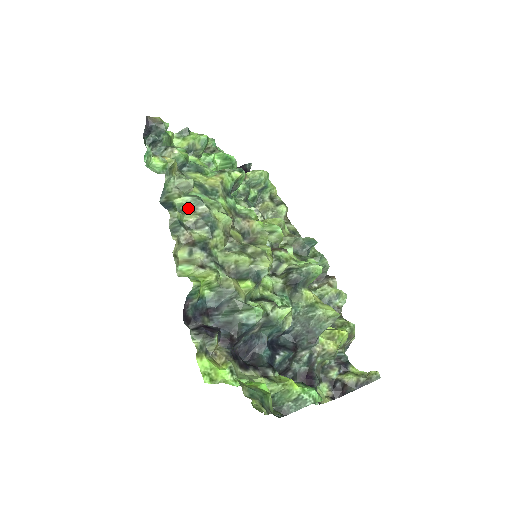
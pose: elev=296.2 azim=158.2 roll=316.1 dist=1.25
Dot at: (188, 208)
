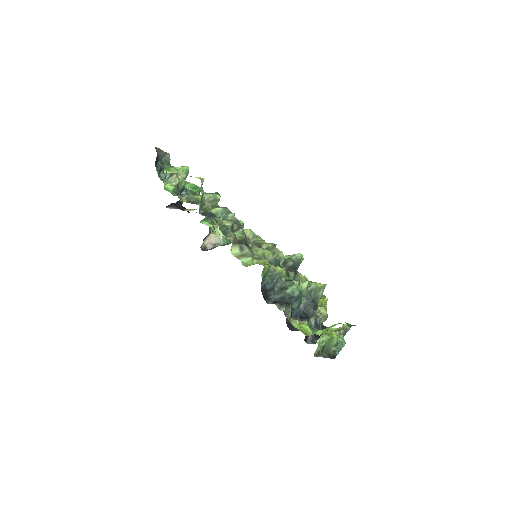
Dot at: (221, 217)
